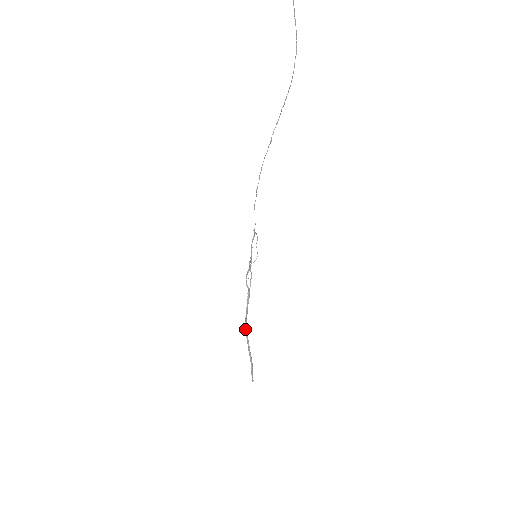
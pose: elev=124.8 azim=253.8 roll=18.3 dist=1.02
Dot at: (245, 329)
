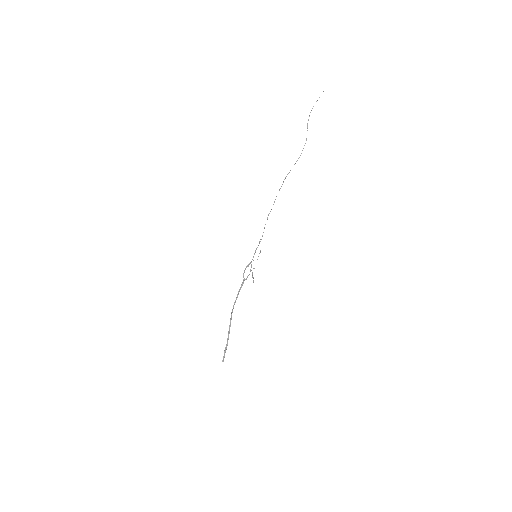
Dot at: (232, 311)
